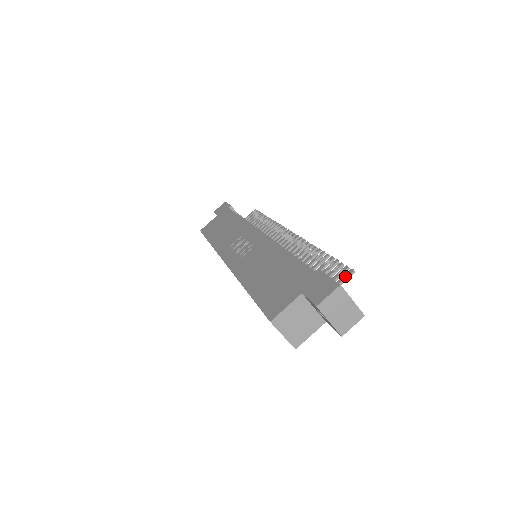
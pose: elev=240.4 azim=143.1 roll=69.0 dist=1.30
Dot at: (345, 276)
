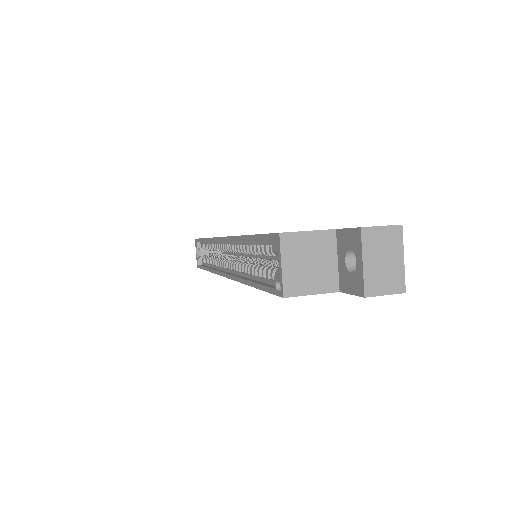
Dot at: occluded
